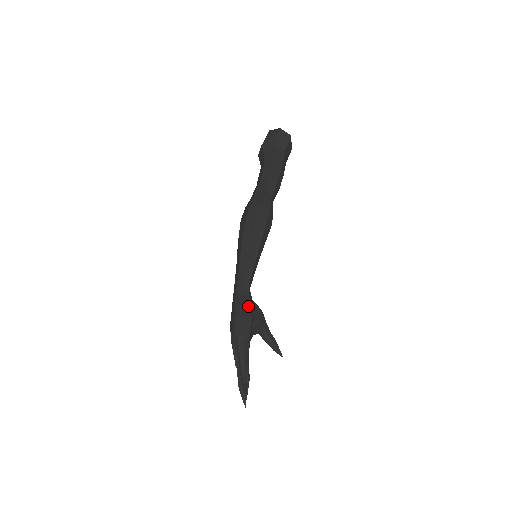
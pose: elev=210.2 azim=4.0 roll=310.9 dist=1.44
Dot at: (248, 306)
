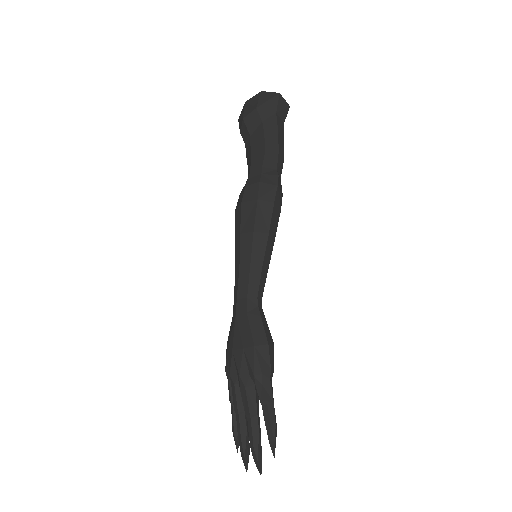
Dot at: (267, 328)
